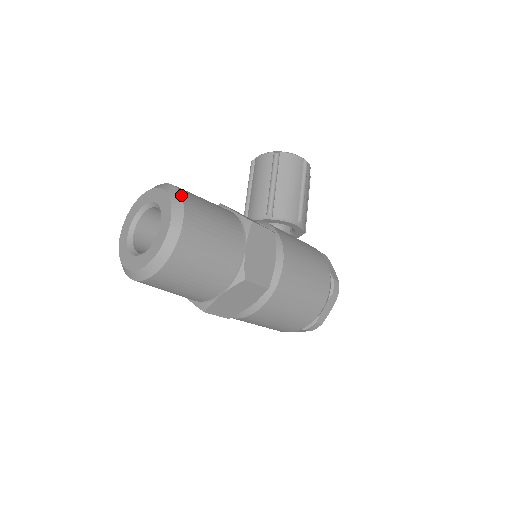
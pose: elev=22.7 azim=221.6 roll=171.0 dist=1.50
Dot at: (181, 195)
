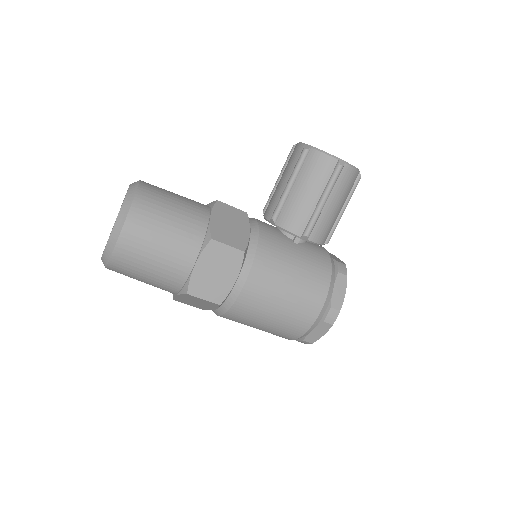
Dot at: (130, 206)
